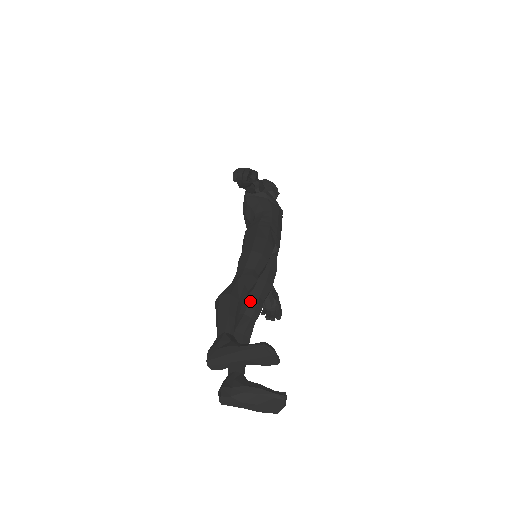
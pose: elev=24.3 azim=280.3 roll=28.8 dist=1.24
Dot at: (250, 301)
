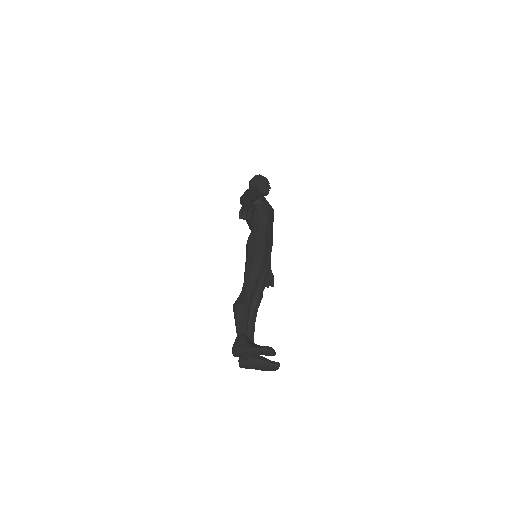
Dot at: (254, 295)
